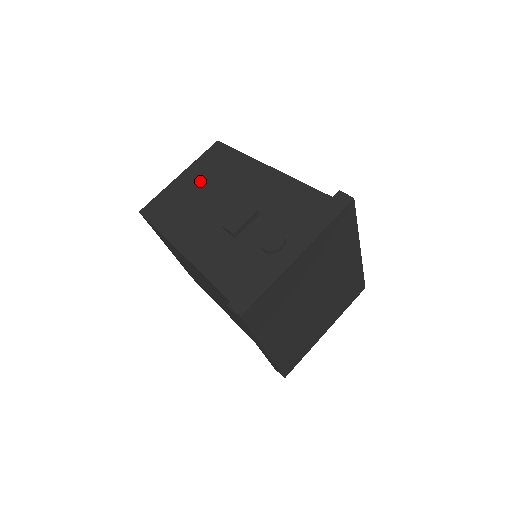
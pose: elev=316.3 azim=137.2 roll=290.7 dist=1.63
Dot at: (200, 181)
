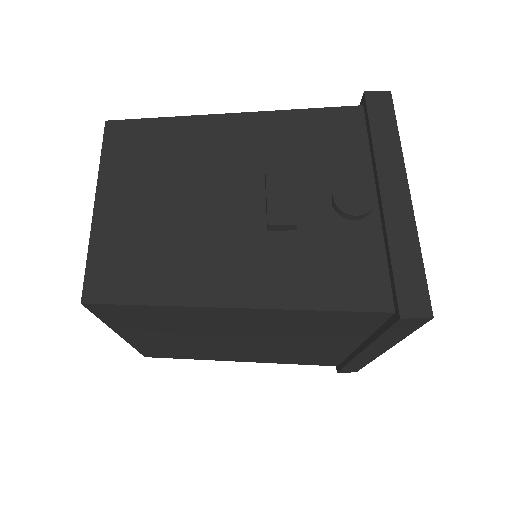
Dot at: (145, 191)
